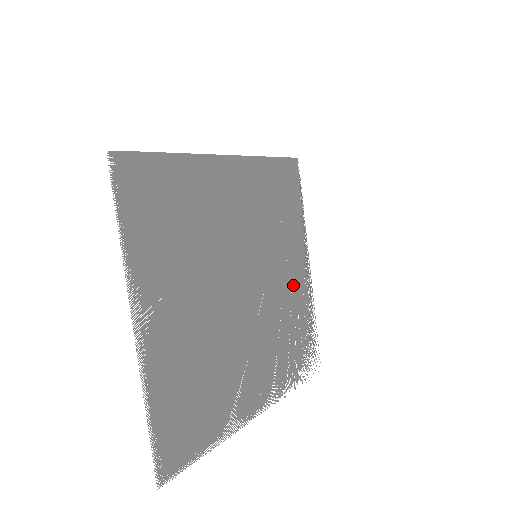
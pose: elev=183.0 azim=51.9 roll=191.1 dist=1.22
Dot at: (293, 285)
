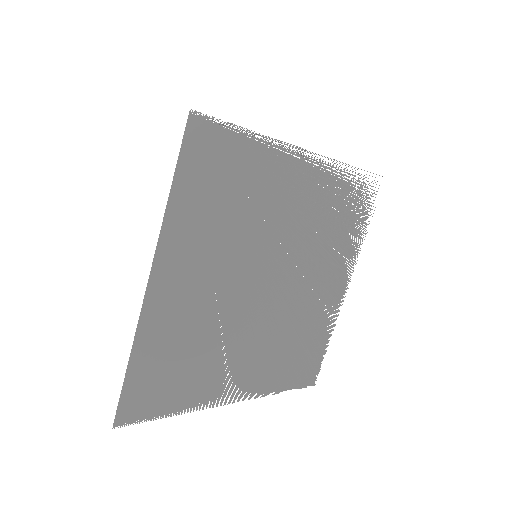
Dot at: (307, 197)
